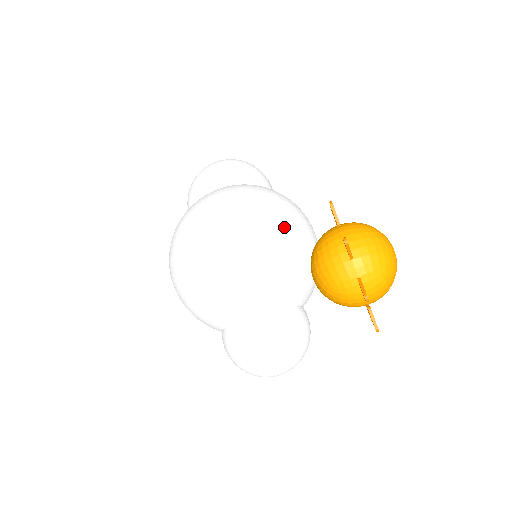
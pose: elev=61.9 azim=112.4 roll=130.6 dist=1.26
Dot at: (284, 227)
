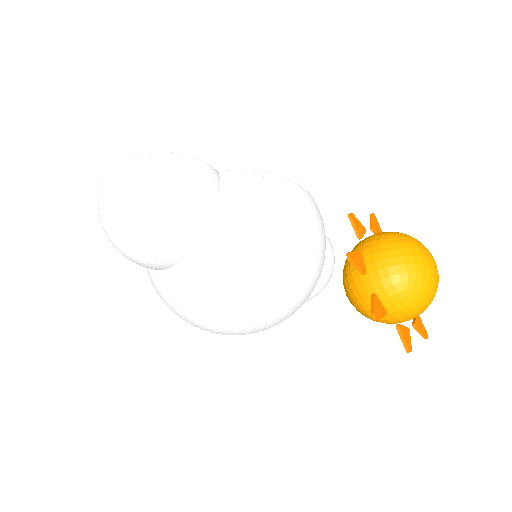
Dot at: (298, 279)
